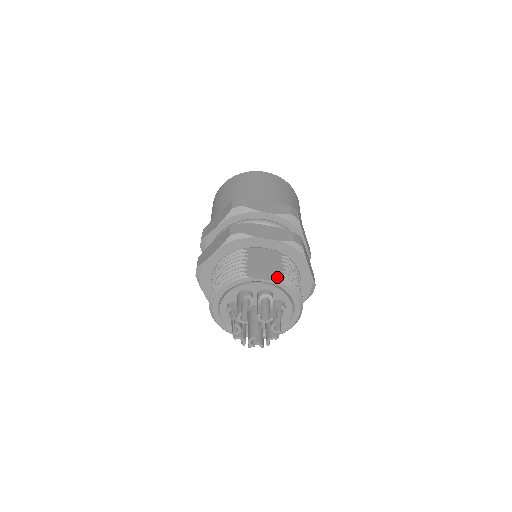
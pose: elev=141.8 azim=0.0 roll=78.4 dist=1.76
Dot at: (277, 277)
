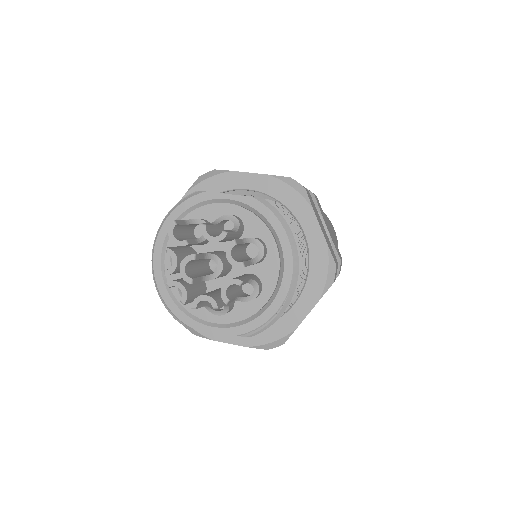
Dot at: occluded
